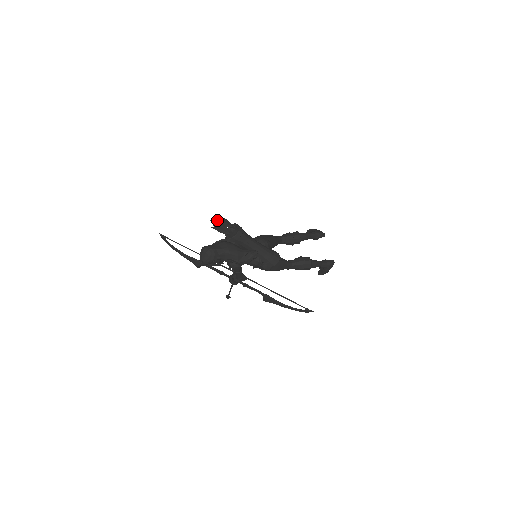
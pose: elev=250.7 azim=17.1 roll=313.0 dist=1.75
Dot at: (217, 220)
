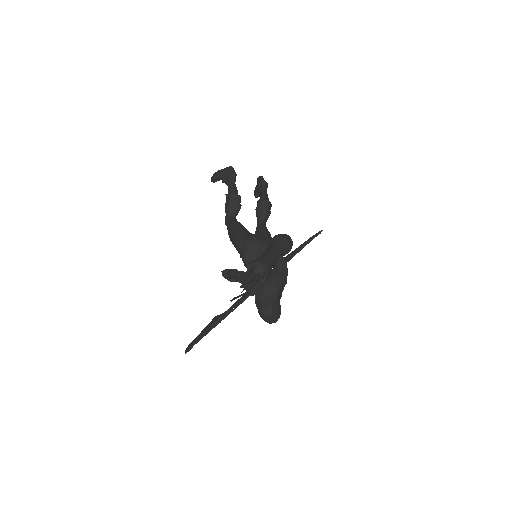
Dot at: (248, 285)
